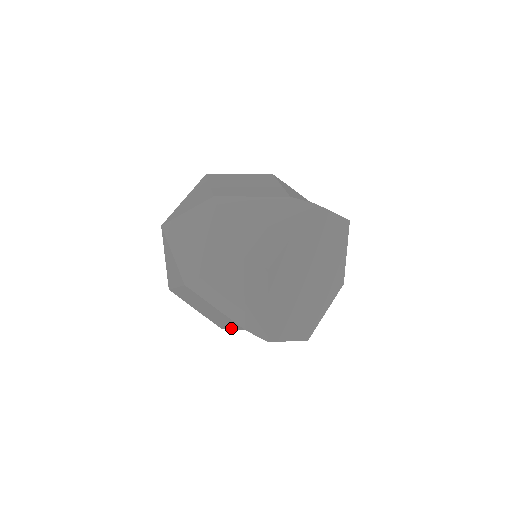
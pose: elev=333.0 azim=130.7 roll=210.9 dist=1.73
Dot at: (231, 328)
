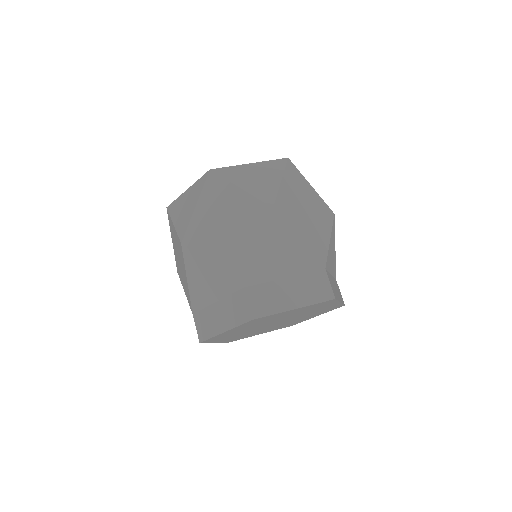
Dot at: (184, 290)
